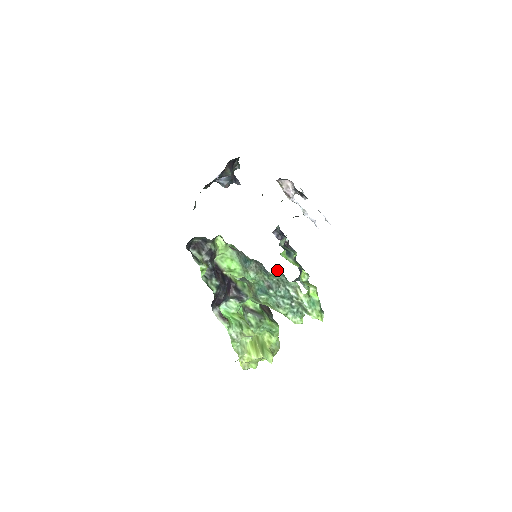
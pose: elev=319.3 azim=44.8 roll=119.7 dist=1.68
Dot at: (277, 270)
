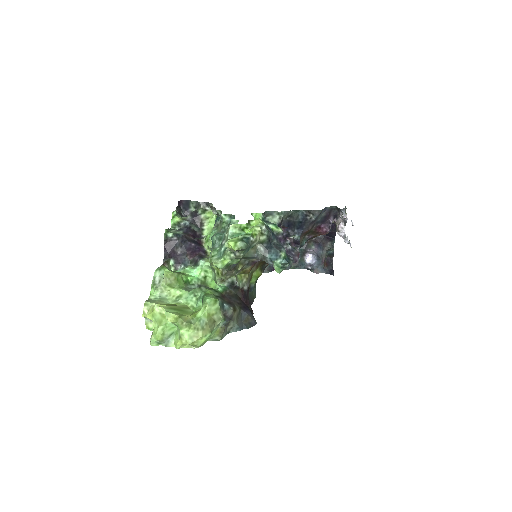
Dot at: (233, 218)
